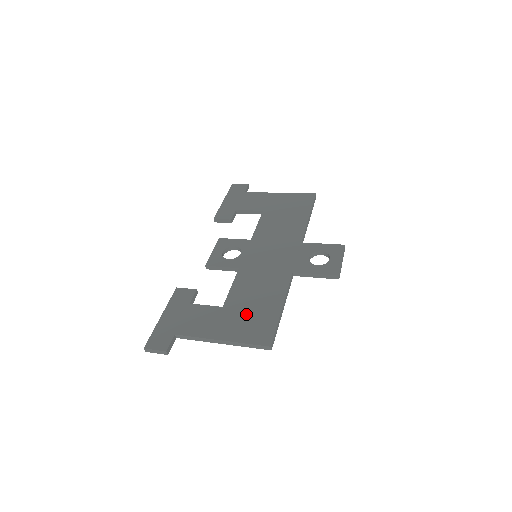
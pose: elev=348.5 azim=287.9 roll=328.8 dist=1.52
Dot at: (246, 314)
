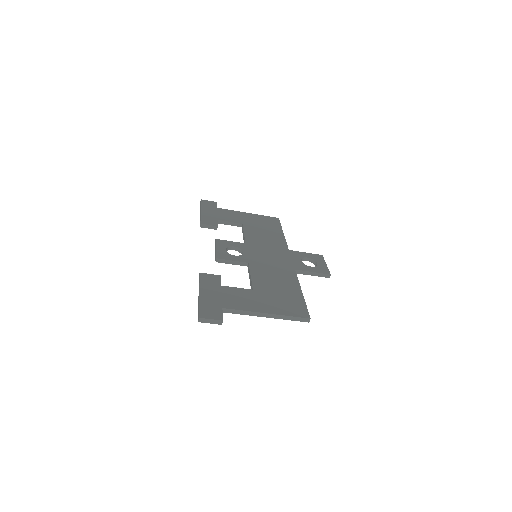
Dot at: (277, 296)
